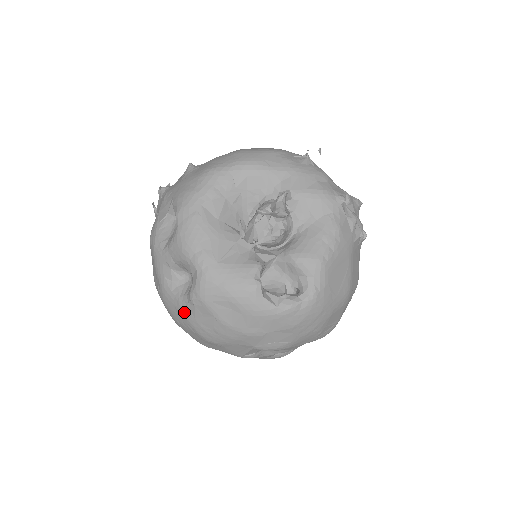
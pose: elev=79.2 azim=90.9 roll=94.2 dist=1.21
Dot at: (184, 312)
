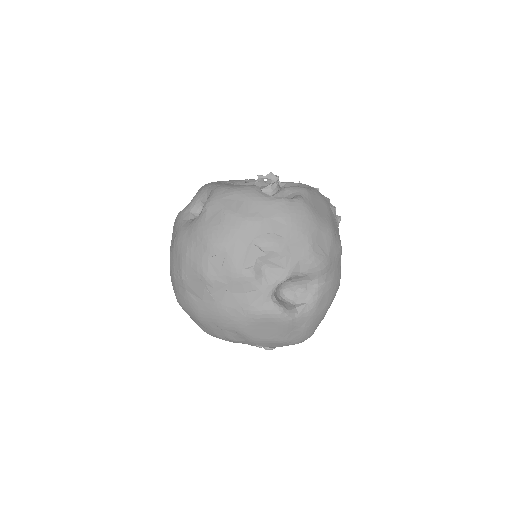
Dot at: (196, 224)
